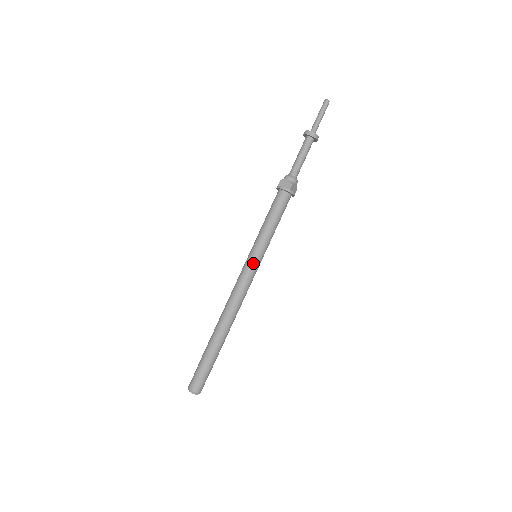
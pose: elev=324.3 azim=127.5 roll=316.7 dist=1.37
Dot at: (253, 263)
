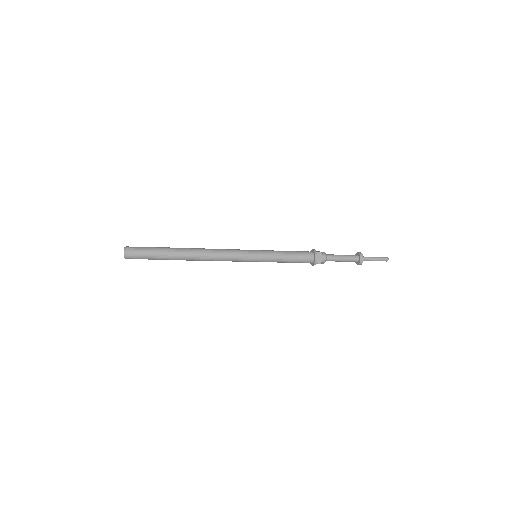
Dot at: (251, 251)
